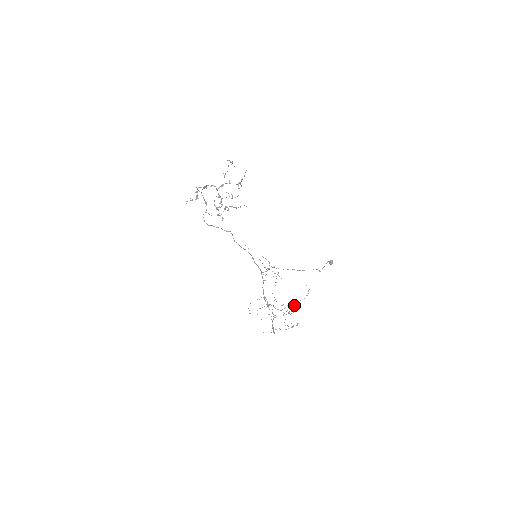
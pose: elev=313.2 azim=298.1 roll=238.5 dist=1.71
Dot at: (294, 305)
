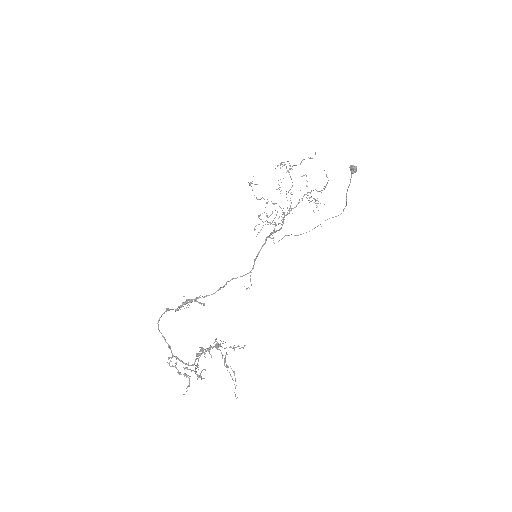
Dot at: occluded
